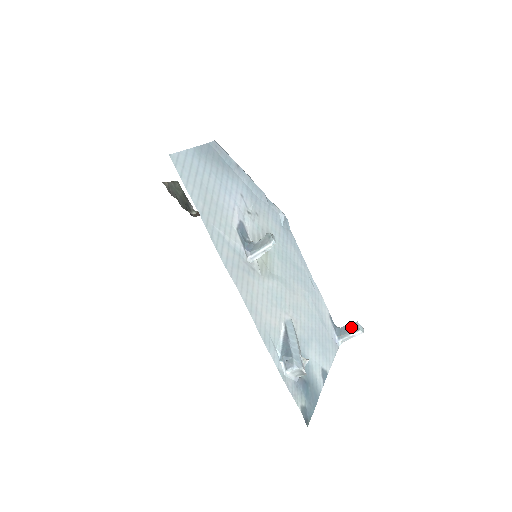
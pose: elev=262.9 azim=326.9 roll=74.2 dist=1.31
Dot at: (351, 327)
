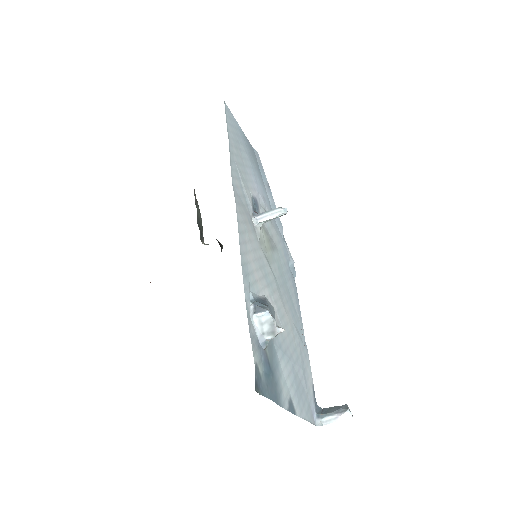
Dot at: (337, 407)
